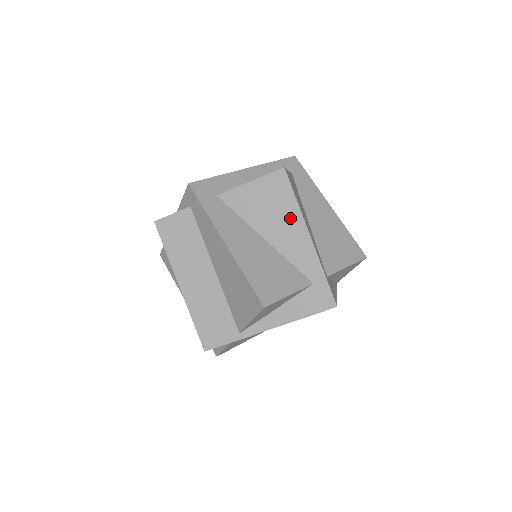
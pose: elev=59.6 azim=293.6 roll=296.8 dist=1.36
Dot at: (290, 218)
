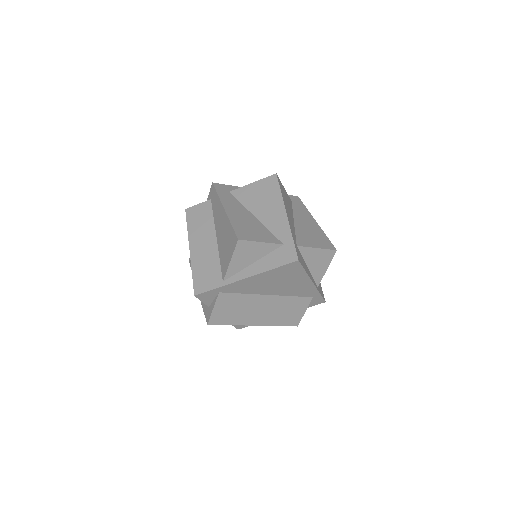
Dot at: (275, 203)
